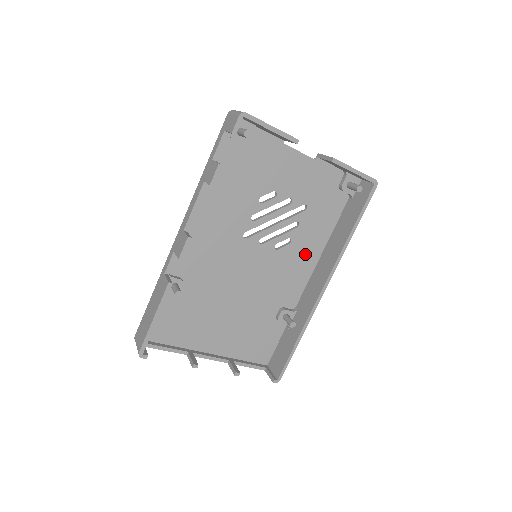
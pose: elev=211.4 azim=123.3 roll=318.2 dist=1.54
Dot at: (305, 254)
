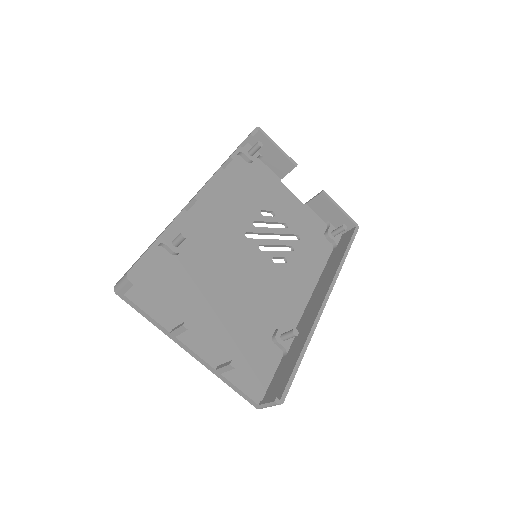
Dot at: (300, 281)
